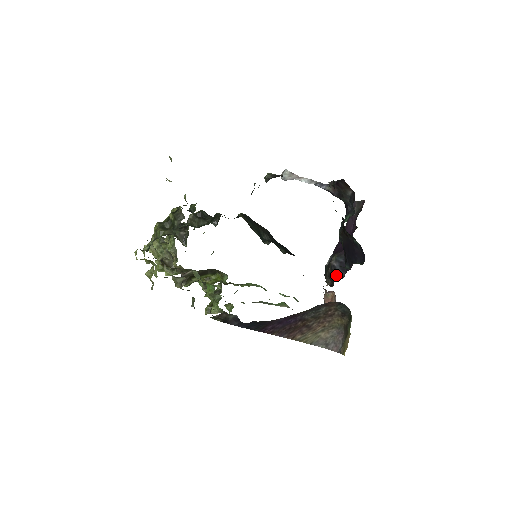
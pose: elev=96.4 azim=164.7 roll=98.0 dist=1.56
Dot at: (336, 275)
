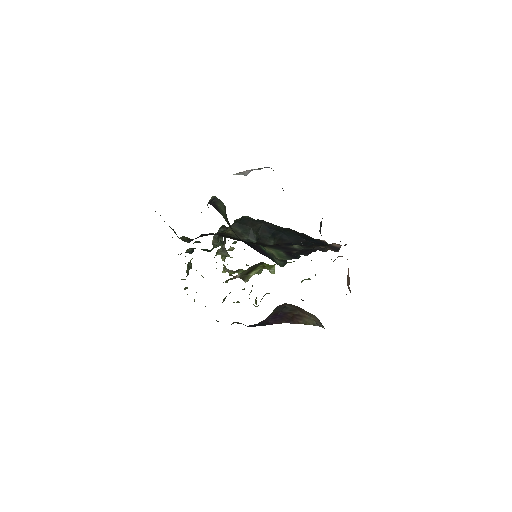
Dot at: (326, 246)
